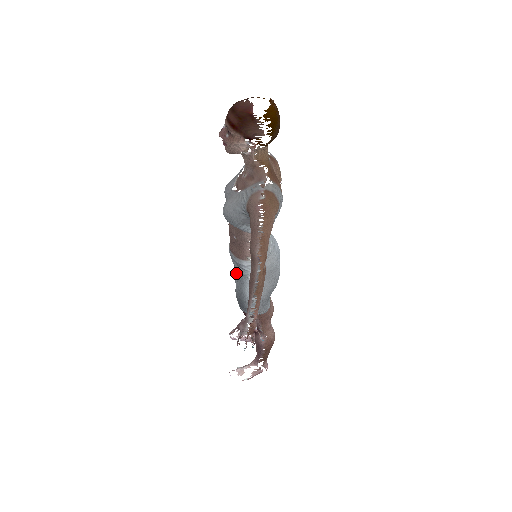
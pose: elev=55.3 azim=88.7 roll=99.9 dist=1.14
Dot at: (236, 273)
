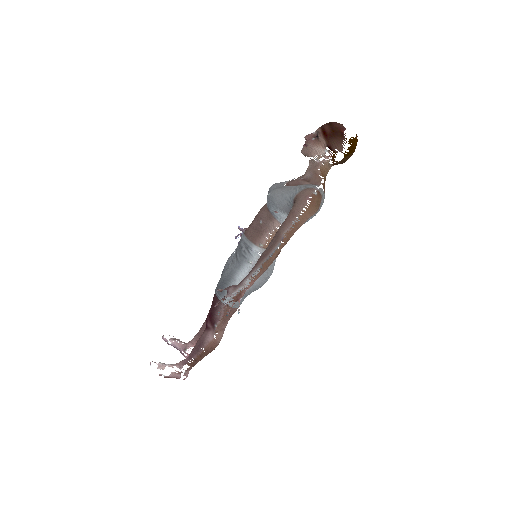
Dot at: (237, 256)
